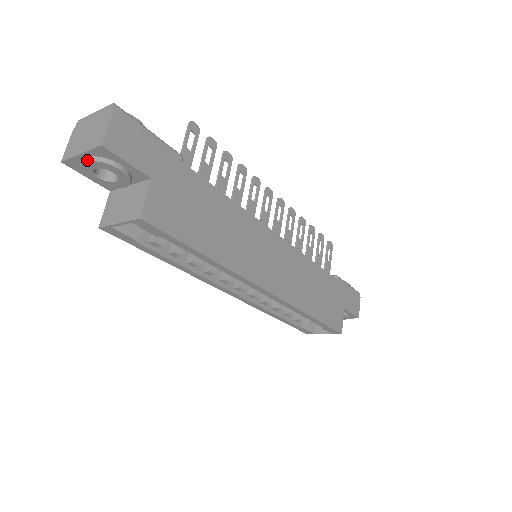
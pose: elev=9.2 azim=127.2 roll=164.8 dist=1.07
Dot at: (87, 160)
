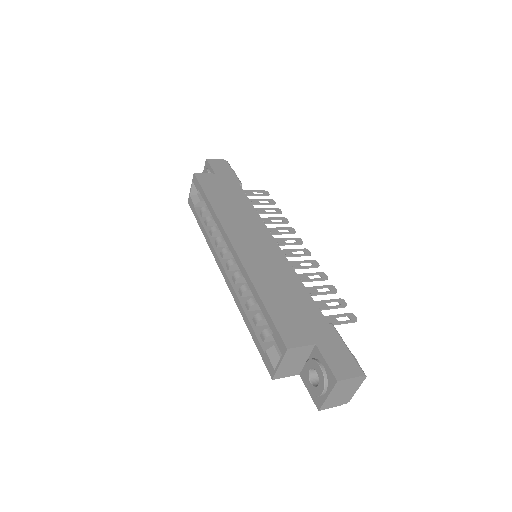
Dot at: (202, 172)
